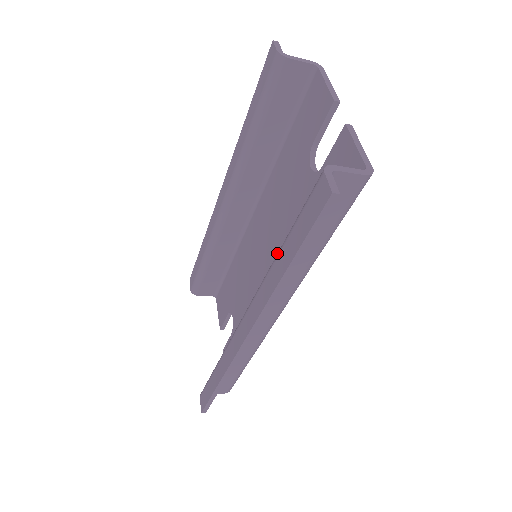
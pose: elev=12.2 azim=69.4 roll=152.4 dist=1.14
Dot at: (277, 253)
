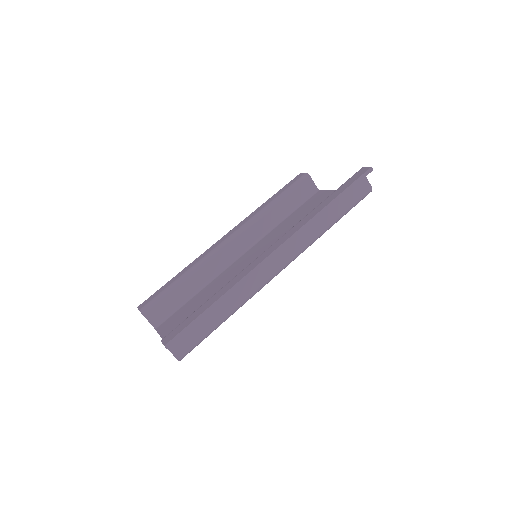
Dot at: occluded
